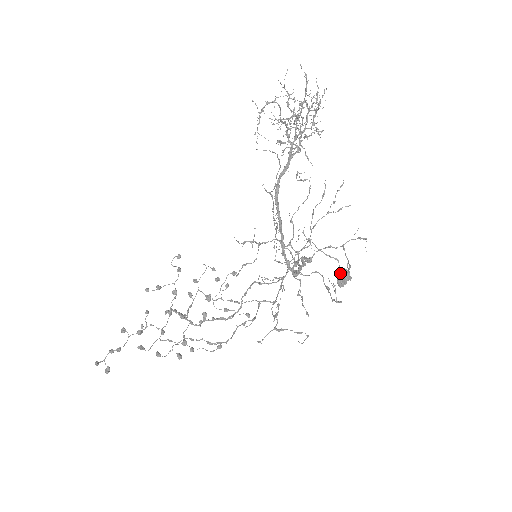
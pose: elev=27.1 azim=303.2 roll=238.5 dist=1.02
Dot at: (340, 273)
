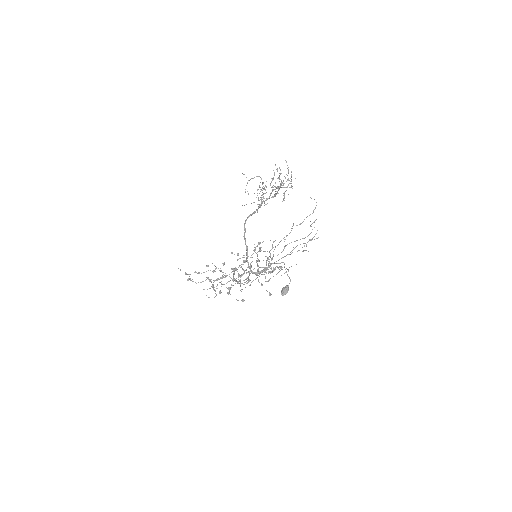
Dot at: (284, 287)
